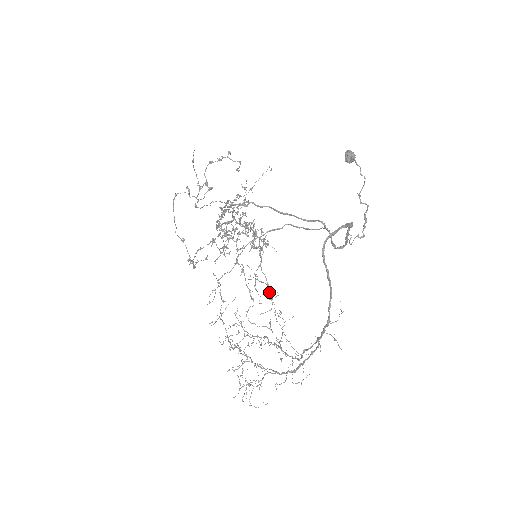
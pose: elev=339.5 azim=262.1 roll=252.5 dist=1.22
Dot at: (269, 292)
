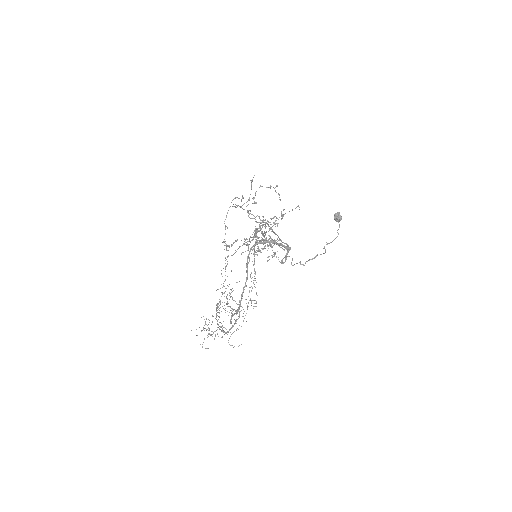
Dot at: occluded
